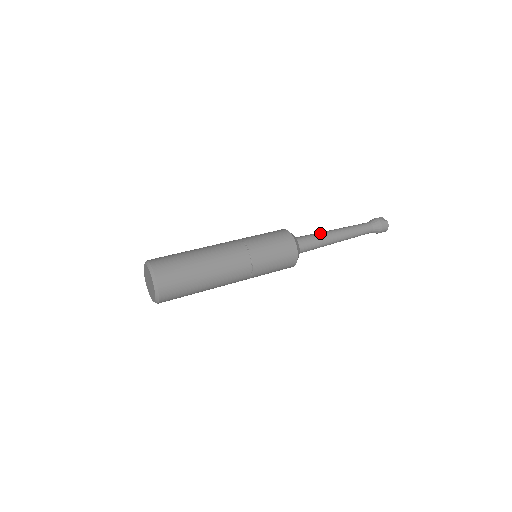
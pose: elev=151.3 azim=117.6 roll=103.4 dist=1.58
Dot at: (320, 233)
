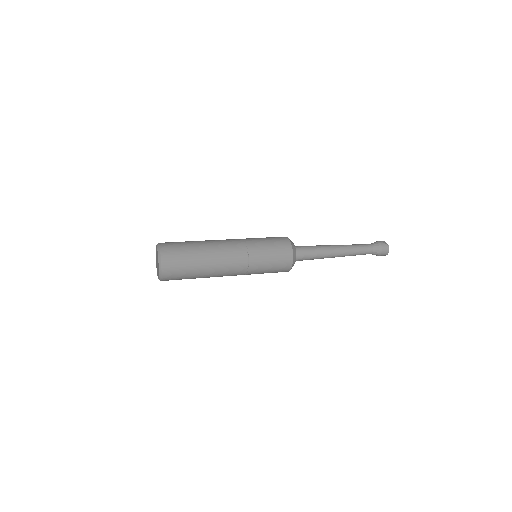
Dot at: (319, 245)
